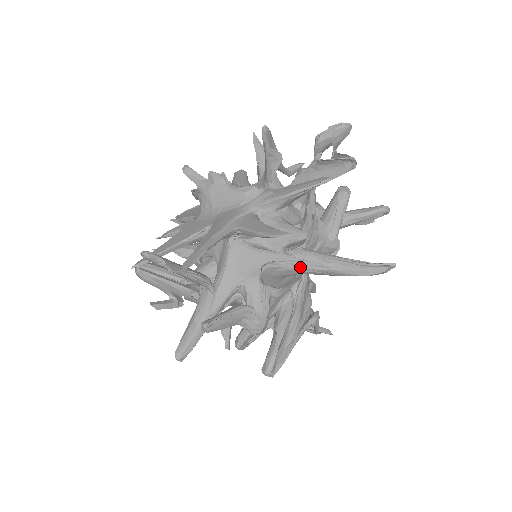
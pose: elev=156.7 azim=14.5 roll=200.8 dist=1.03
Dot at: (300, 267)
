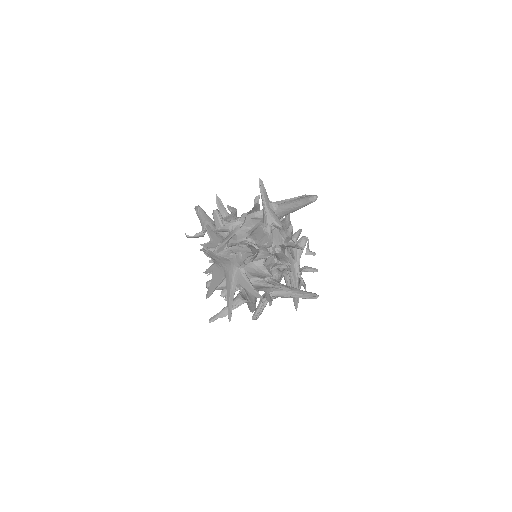
Dot at: occluded
